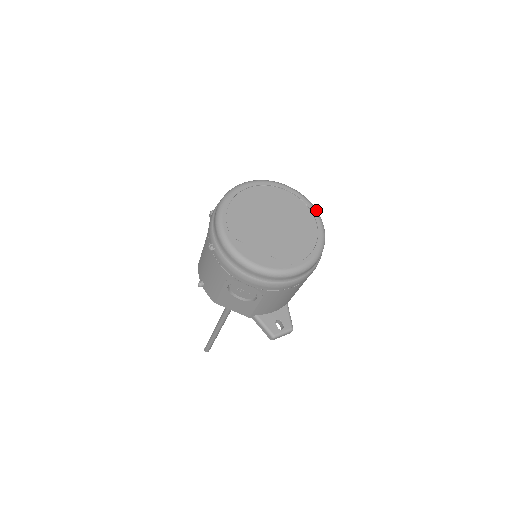
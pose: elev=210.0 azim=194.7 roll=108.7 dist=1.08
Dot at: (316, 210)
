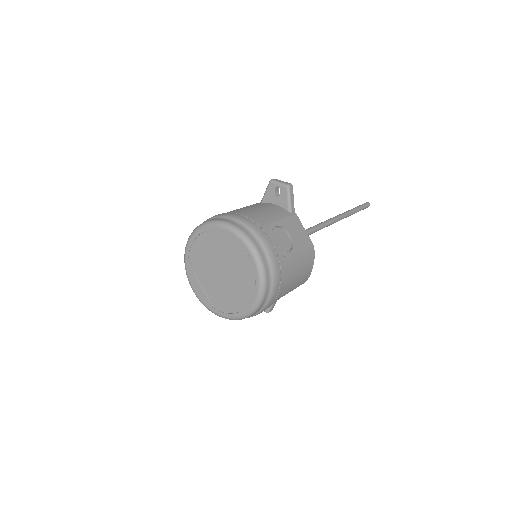
Dot at: (261, 290)
